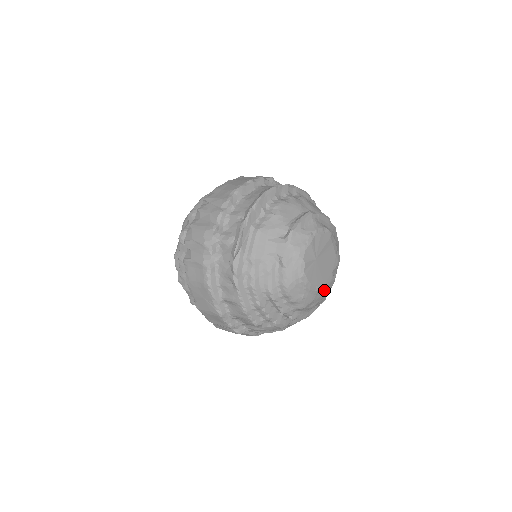
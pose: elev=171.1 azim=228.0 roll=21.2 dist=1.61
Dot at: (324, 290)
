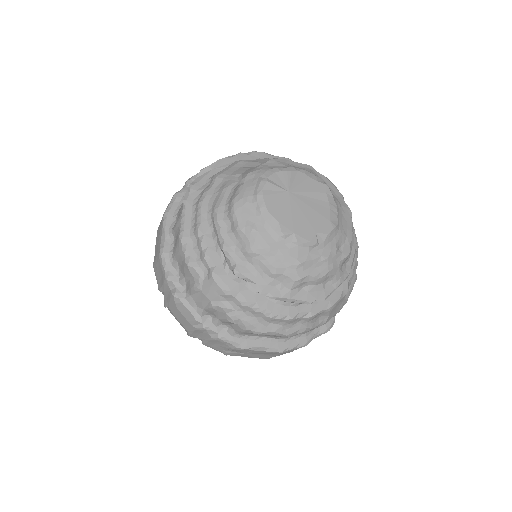
Dot at: (296, 250)
